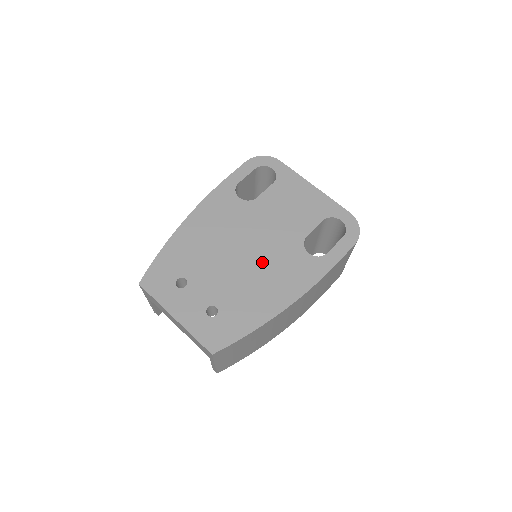
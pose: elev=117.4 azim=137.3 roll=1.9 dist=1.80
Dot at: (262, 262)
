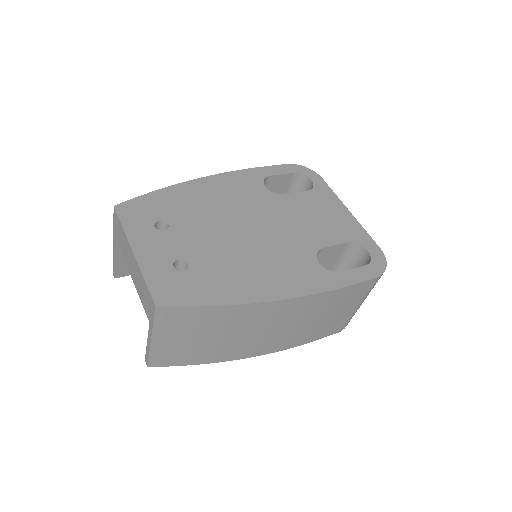
Dot at: (263, 247)
